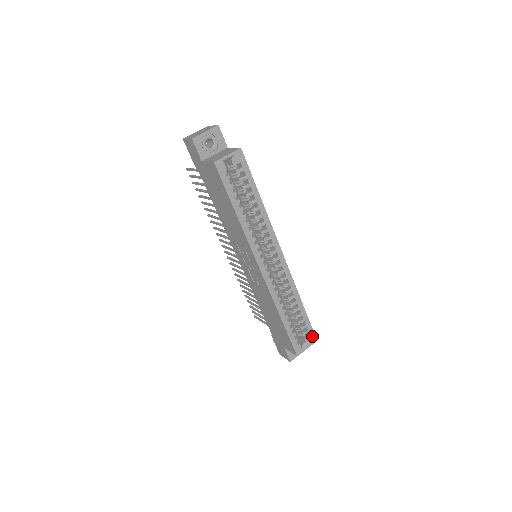
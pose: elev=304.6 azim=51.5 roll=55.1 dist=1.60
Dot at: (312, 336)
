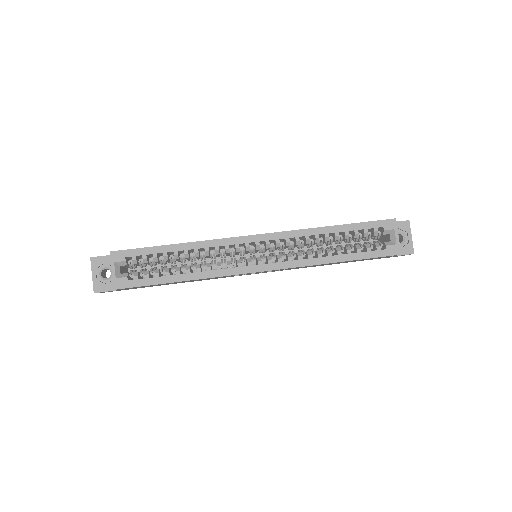
Dot at: (385, 224)
